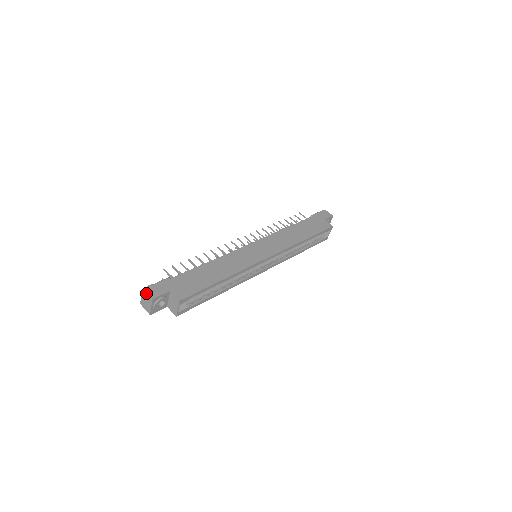
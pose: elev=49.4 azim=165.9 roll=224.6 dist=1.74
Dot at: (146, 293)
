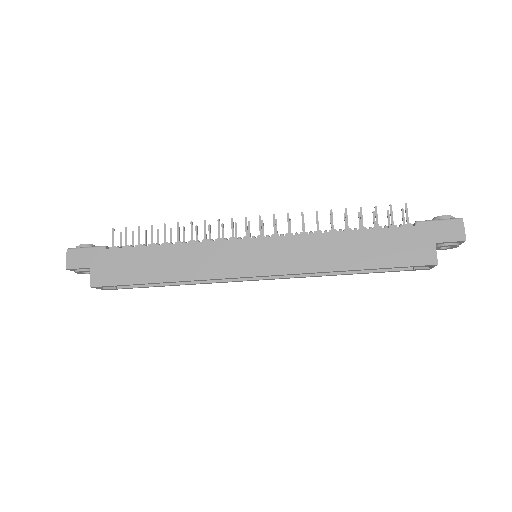
Dot at: (67, 257)
